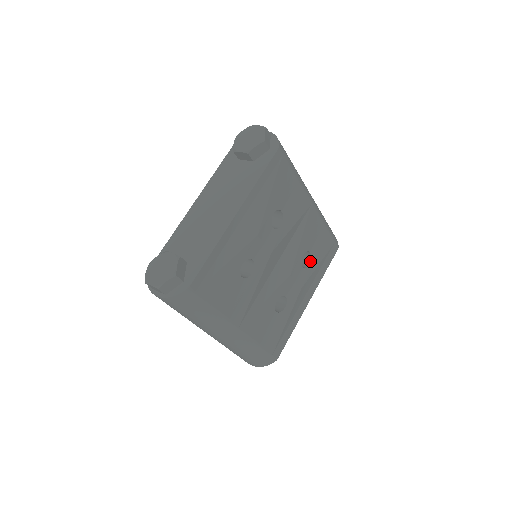
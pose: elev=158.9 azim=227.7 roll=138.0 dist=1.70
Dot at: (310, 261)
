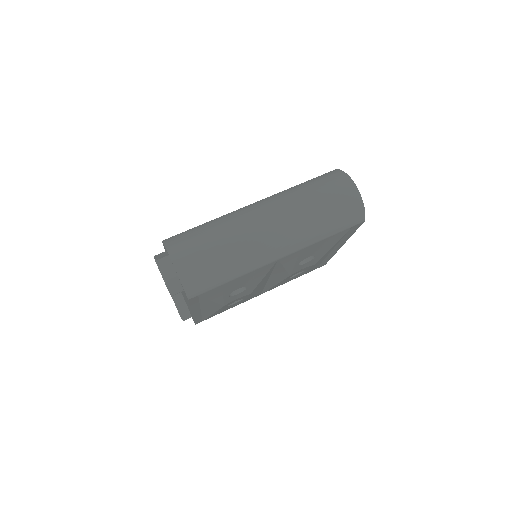
Dot at: (315, 256)
